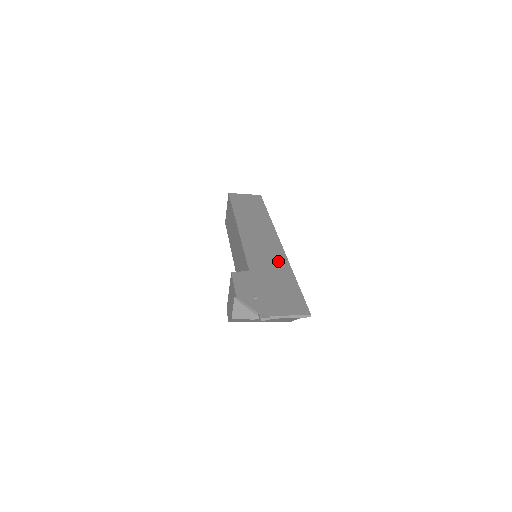
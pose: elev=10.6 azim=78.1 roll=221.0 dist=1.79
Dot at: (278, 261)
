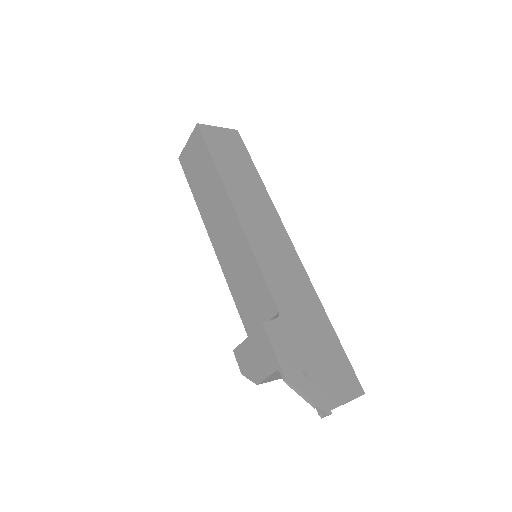
Dot at: (303, 288)
